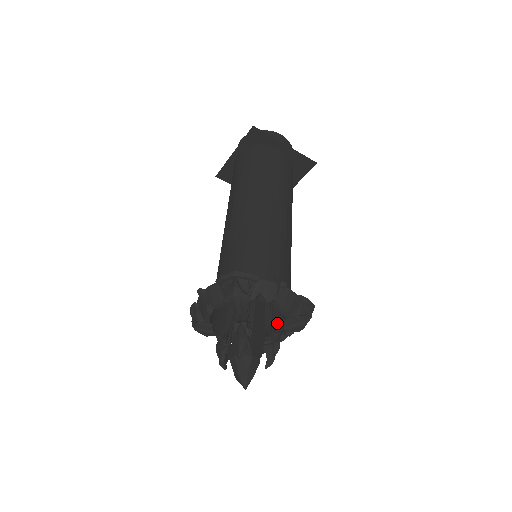
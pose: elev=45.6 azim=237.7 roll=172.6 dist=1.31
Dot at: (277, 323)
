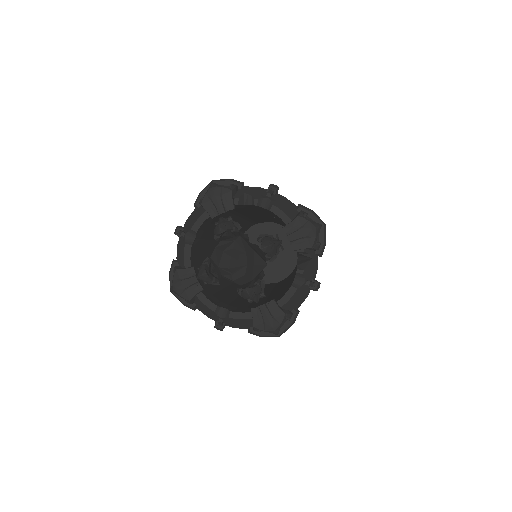
Dot at: (288, 287)
